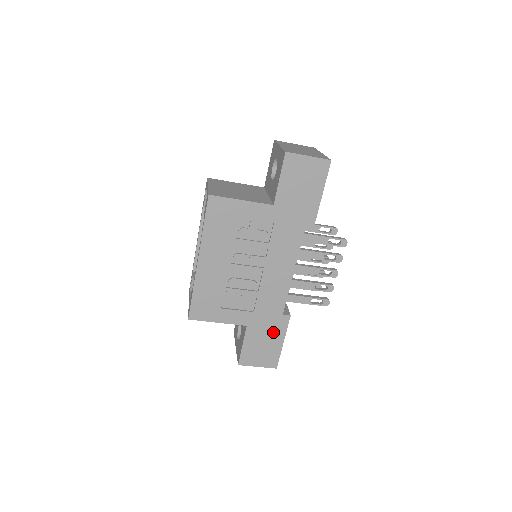
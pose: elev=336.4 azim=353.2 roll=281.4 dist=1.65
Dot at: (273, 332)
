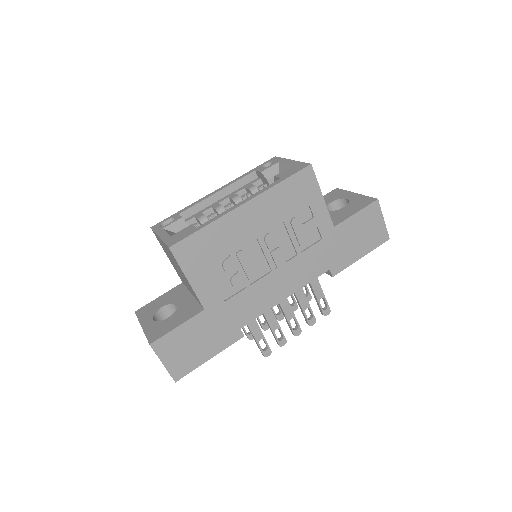
Dot at: (215, 339)
